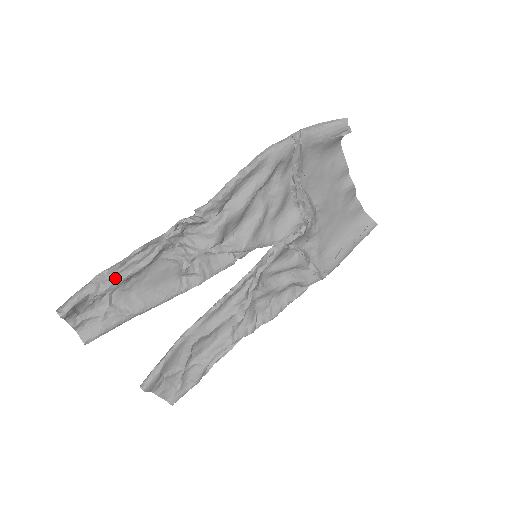
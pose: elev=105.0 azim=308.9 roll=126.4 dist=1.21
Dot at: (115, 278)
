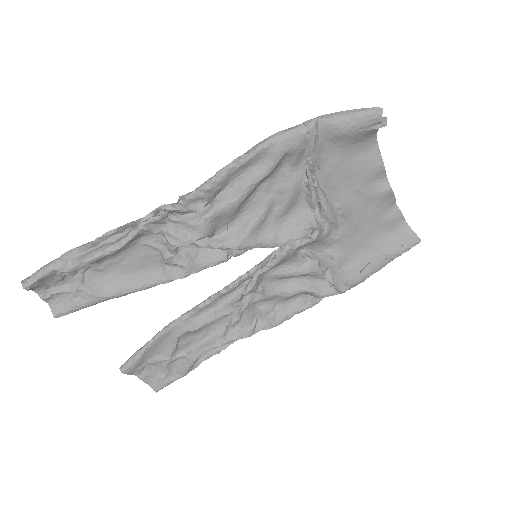
Dot at: (84, 258)
